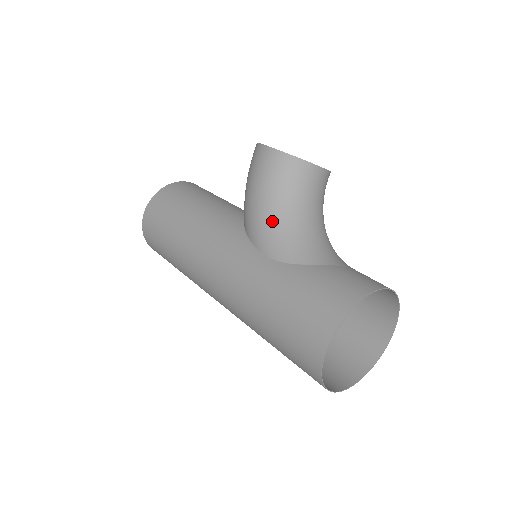
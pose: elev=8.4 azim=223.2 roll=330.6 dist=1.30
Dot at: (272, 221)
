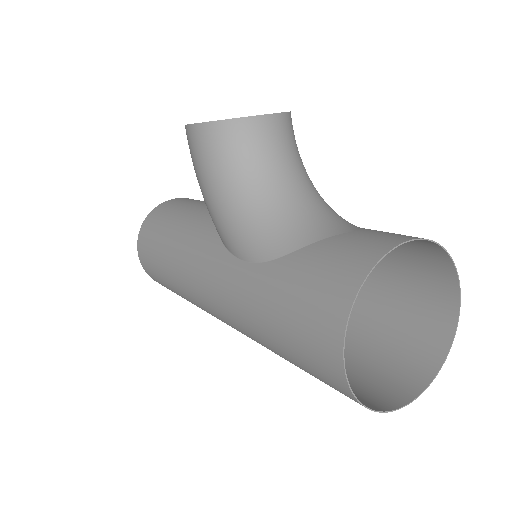
Dot at: (233, 214)
